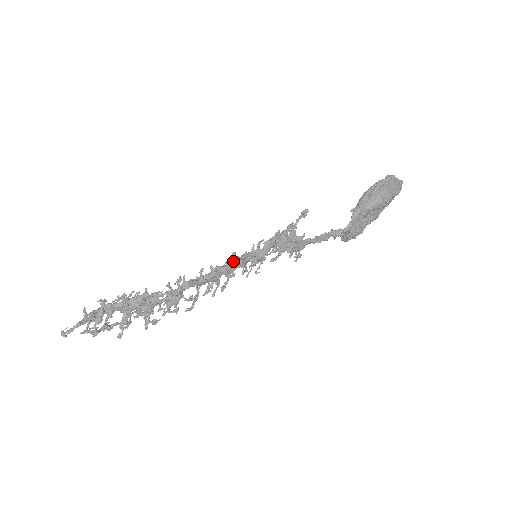
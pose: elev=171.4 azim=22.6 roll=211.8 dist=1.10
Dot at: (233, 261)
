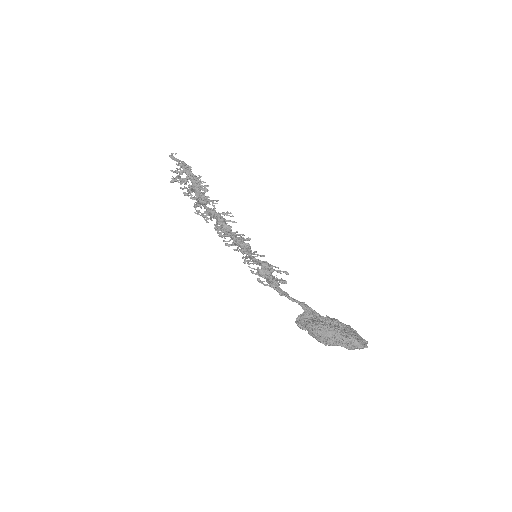
Dot at: (240, 244)
